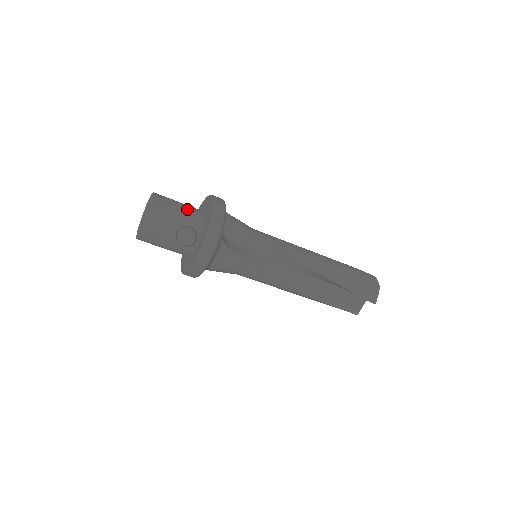
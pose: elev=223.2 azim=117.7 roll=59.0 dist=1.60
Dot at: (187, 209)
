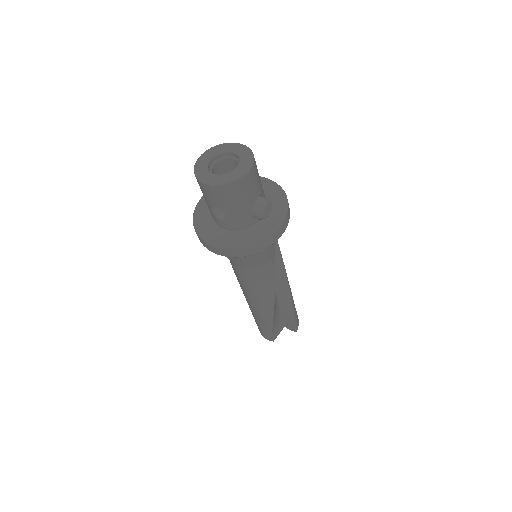
Dot at: occluded
